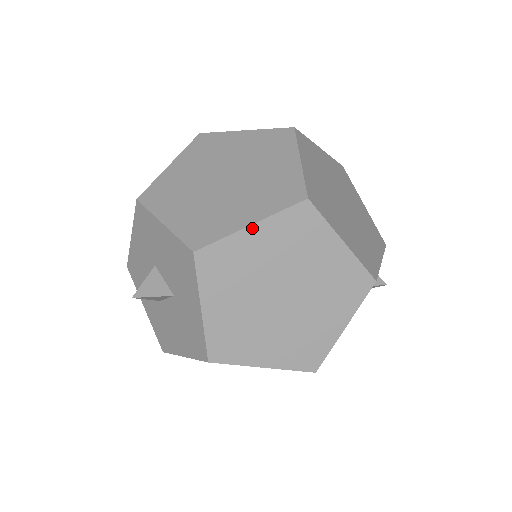
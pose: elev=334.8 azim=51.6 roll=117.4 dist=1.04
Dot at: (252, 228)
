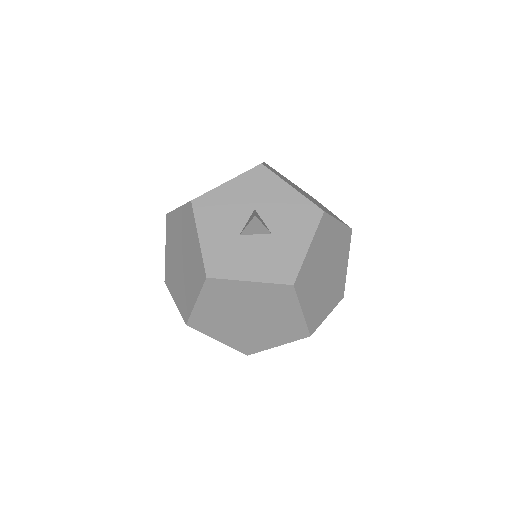
Dot at: (339, 223)
